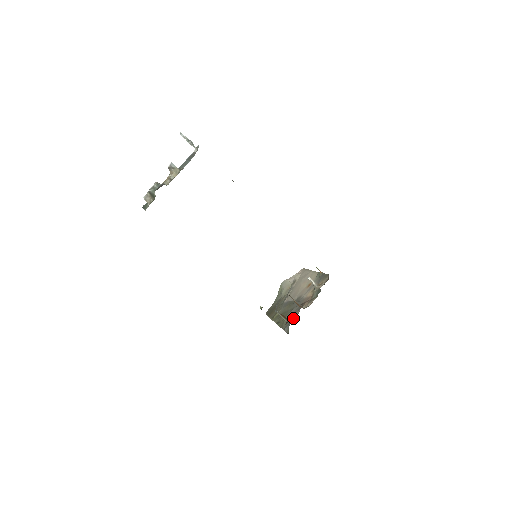
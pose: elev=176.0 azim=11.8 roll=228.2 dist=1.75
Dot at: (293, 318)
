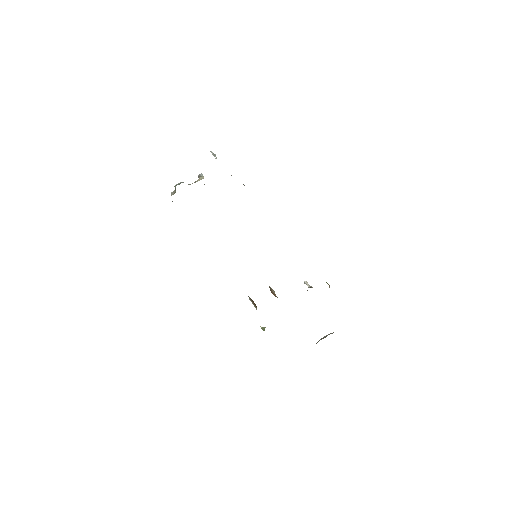
Dot at: occluded
